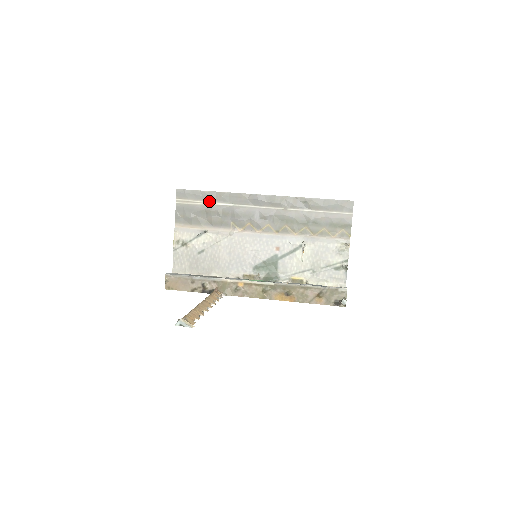
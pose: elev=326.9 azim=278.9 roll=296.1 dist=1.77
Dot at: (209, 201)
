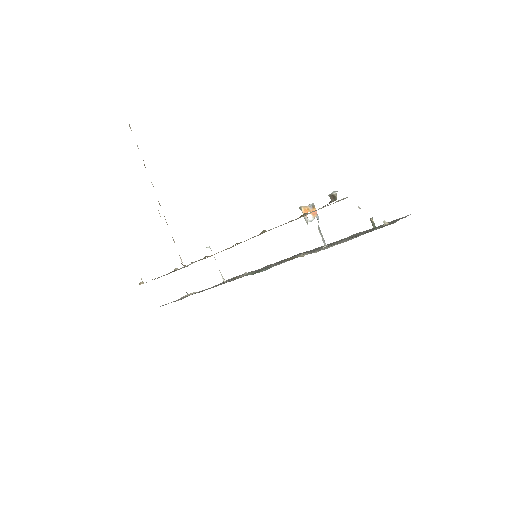
Dot at: occluded
